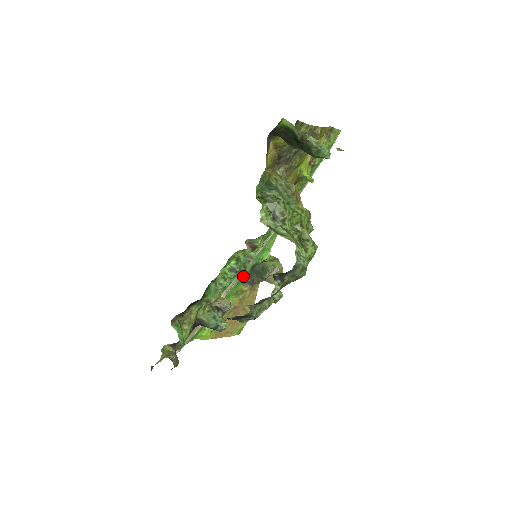
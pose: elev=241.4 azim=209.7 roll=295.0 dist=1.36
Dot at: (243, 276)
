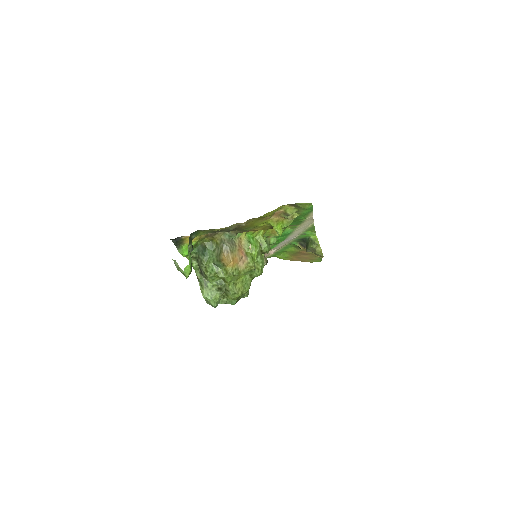
Dot at: (295, 241)
